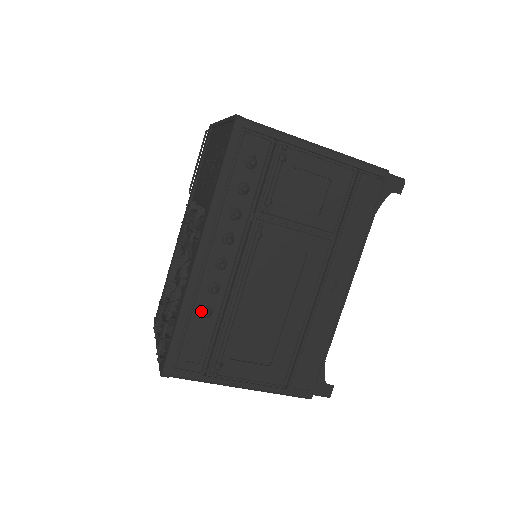
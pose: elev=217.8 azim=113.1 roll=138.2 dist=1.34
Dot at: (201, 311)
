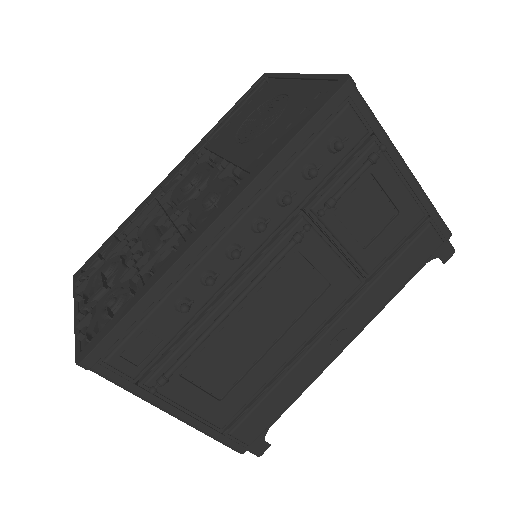
Dot at: (177, 300)
